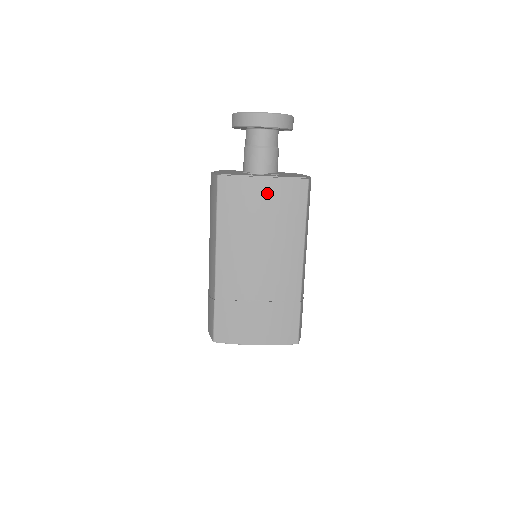
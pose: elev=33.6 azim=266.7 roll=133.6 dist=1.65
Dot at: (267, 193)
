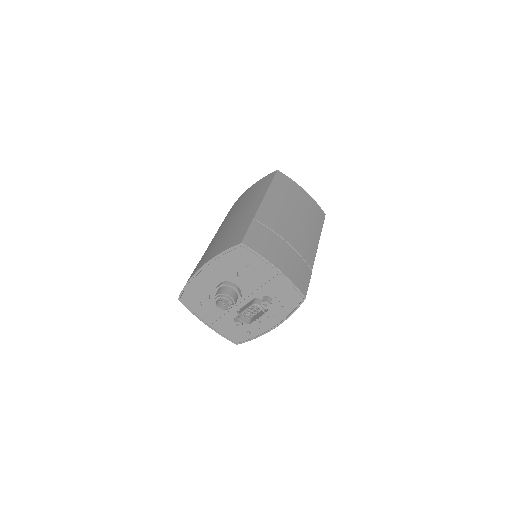
Dot at: (305, 198)
